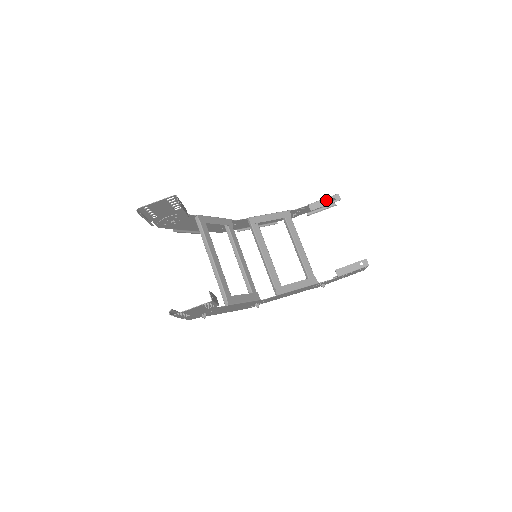
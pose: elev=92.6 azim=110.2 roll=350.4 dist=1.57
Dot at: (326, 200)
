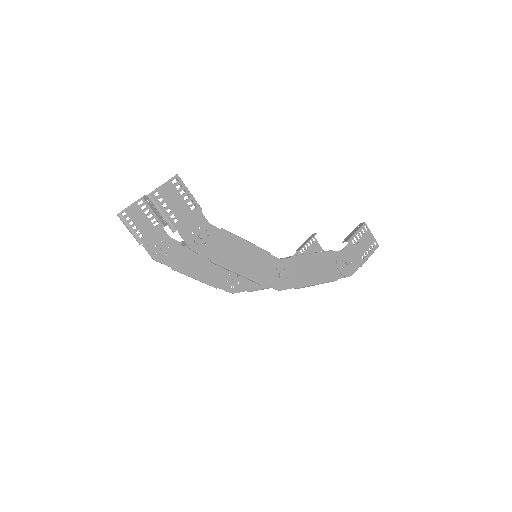
Dot at: (306, 241)
